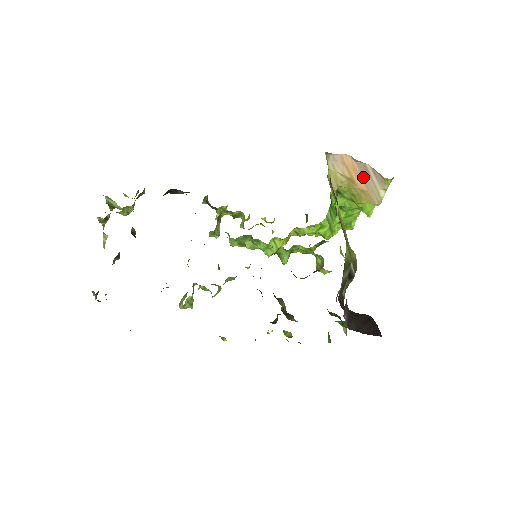
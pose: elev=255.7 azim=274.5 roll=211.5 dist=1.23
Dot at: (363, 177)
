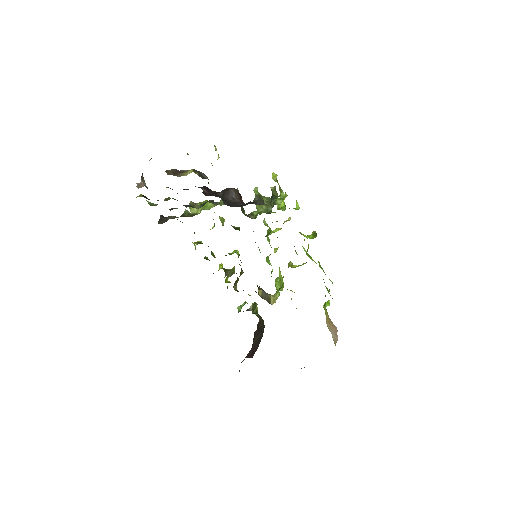
Dot at: (333, 328)
